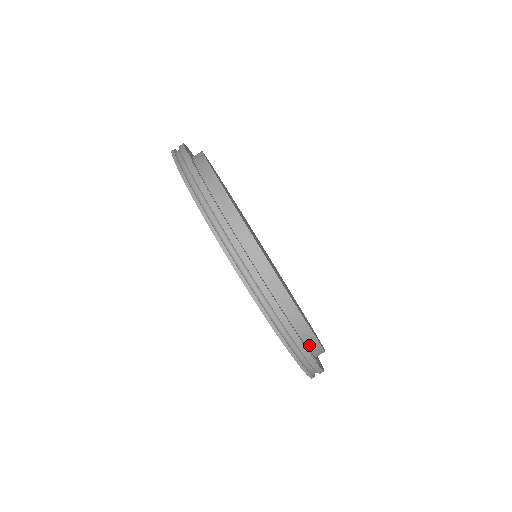
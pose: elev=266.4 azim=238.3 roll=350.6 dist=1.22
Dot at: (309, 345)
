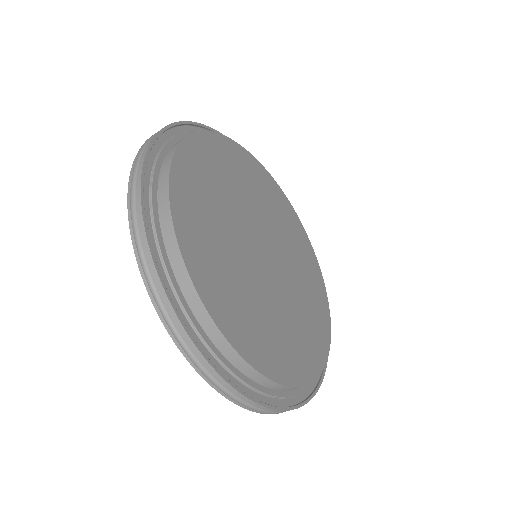
Dot at: occluded
